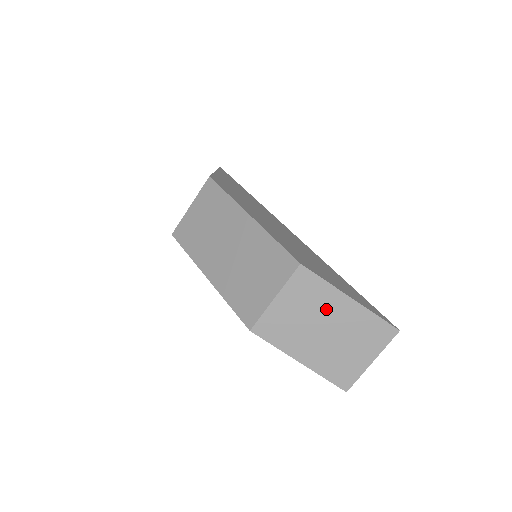
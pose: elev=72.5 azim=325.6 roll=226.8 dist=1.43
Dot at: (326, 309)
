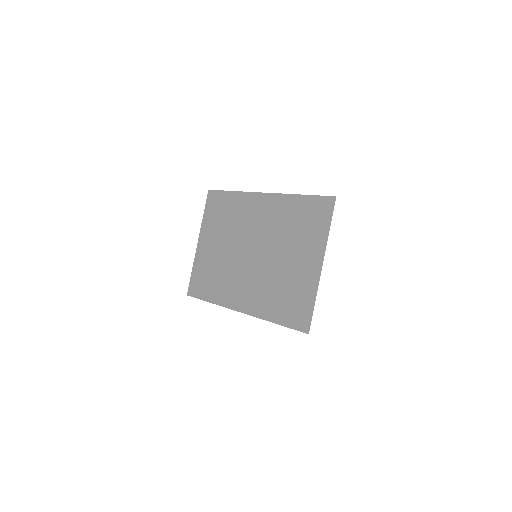
Dot at: (245, 224)
